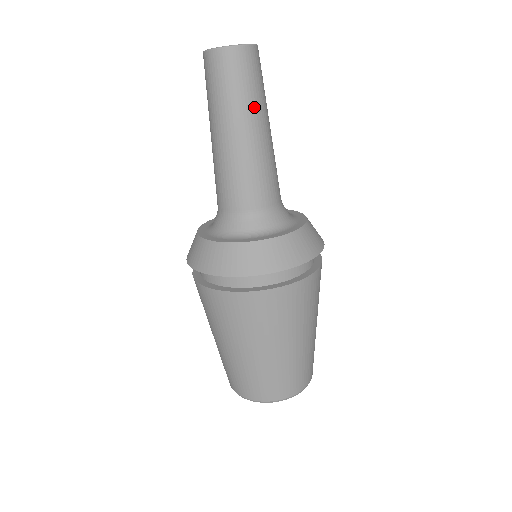
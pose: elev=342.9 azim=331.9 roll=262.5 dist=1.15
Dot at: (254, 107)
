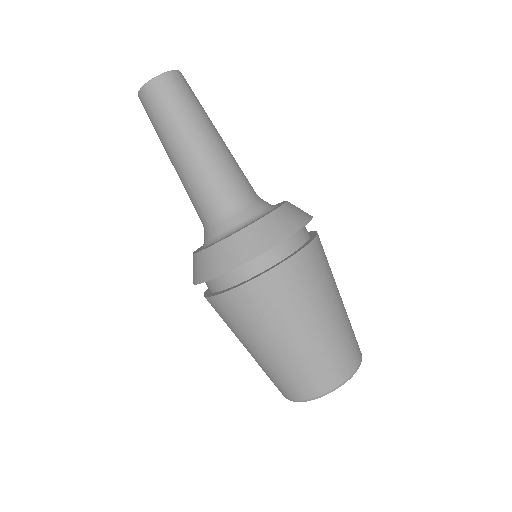
Dot at: (169, 133)
